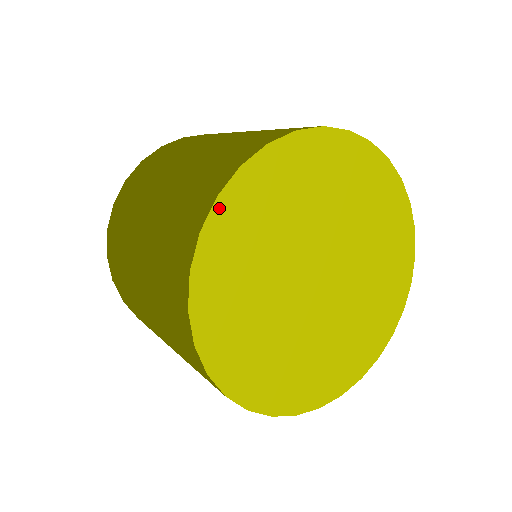
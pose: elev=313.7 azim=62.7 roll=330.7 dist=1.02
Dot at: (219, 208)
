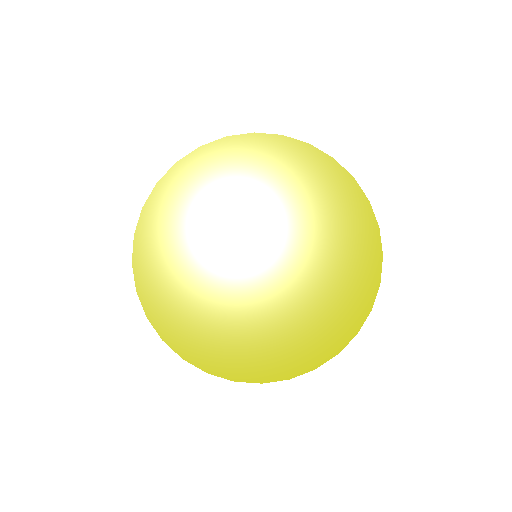
Dot at: (176, 171)
